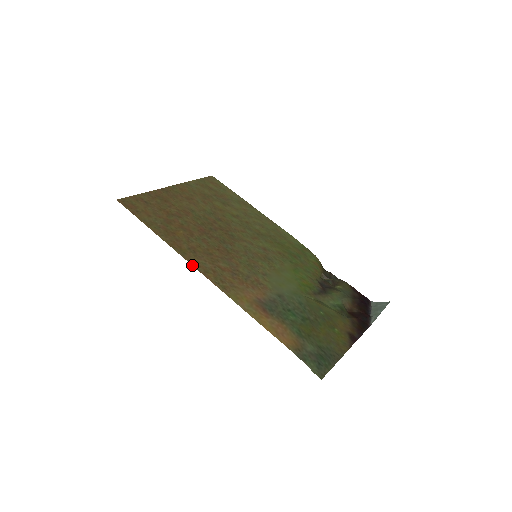
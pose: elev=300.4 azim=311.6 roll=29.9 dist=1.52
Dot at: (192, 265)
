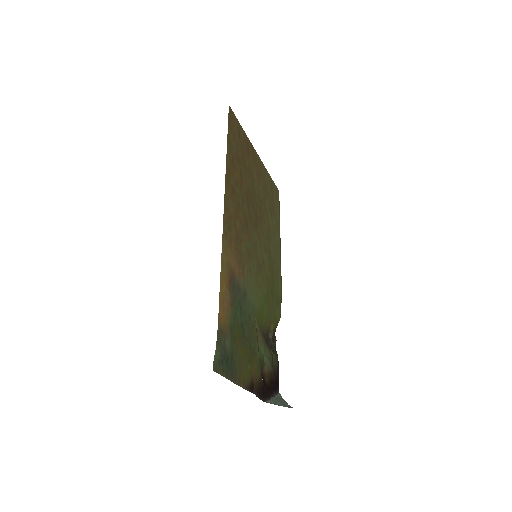
Dot at: (225, 193)
